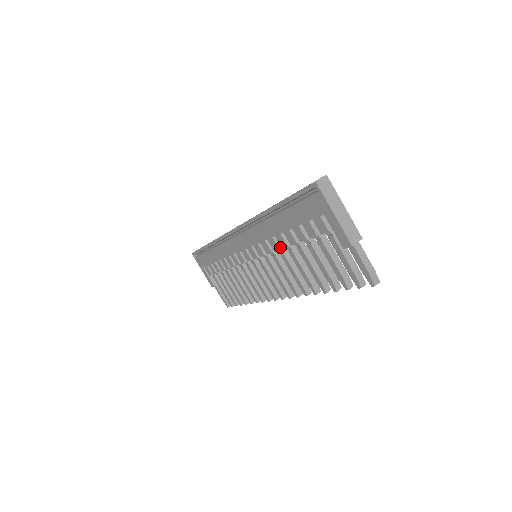
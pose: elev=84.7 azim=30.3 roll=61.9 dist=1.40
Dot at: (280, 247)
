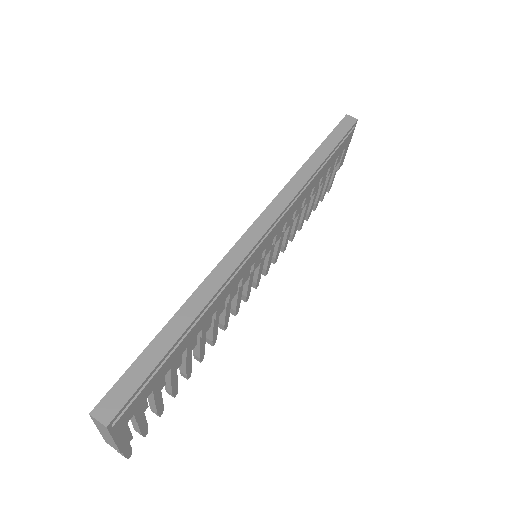
Dot at: occluded
